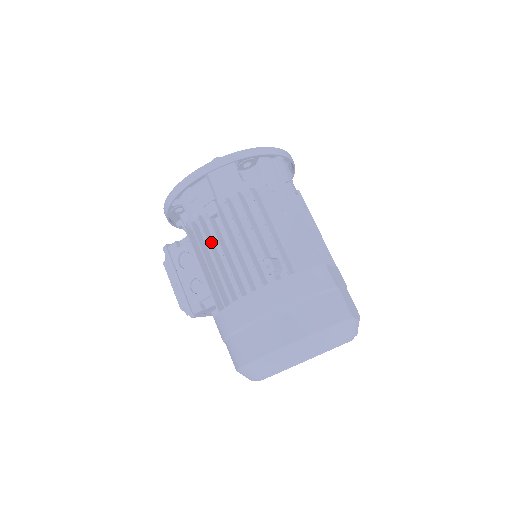
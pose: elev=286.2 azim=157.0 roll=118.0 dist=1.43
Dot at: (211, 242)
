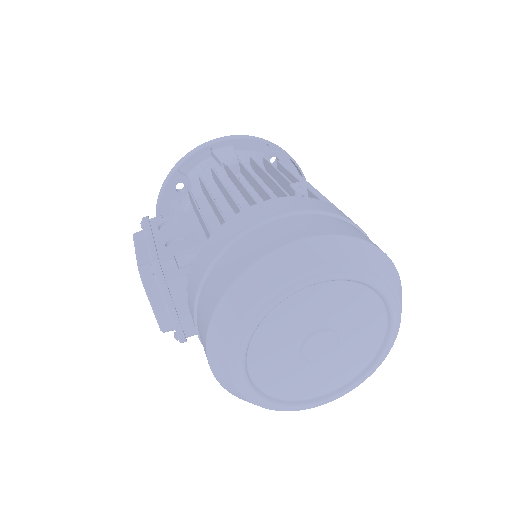
Dot at: occluded
